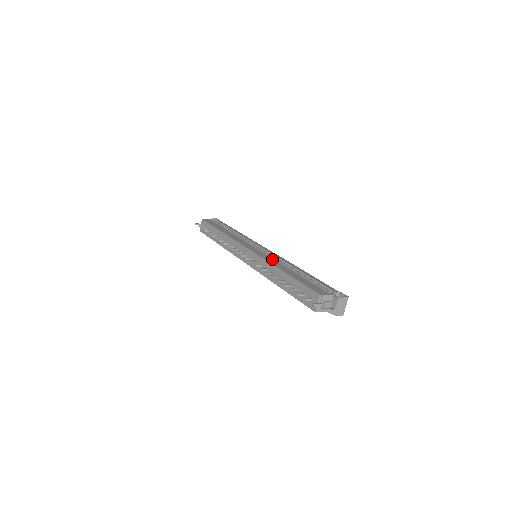
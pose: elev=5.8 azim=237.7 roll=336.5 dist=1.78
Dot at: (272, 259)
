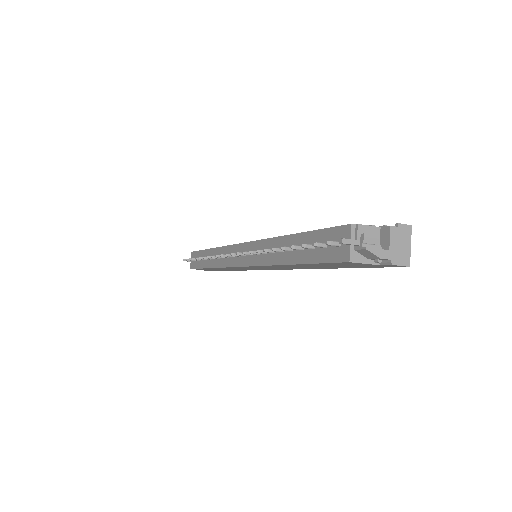
Dot at: occluded
